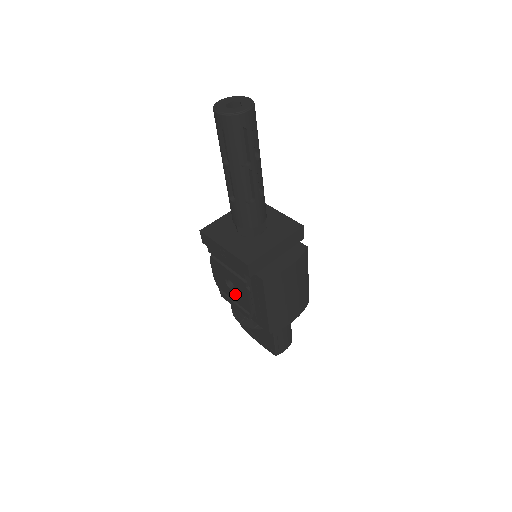
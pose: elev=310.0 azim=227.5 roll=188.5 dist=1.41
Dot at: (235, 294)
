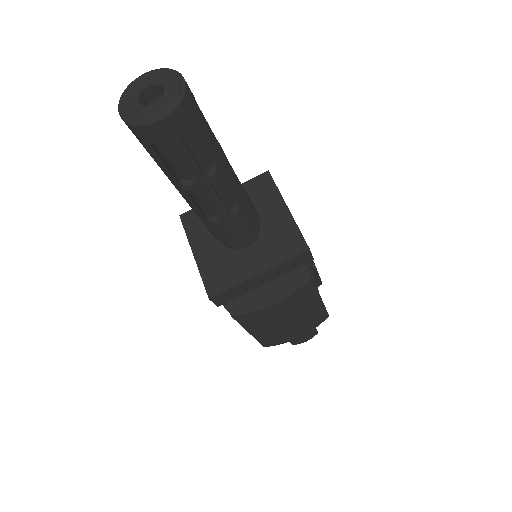
Dot at: occluded
